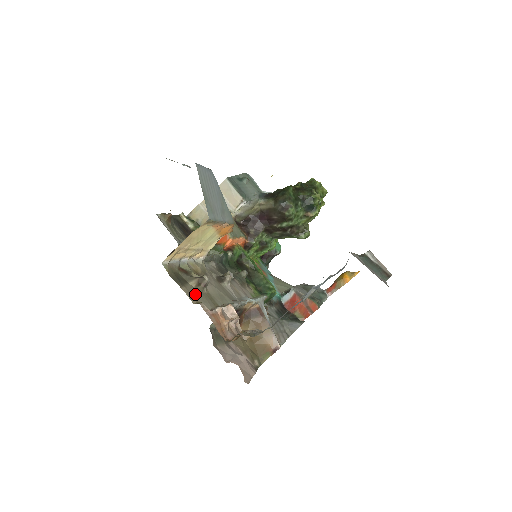
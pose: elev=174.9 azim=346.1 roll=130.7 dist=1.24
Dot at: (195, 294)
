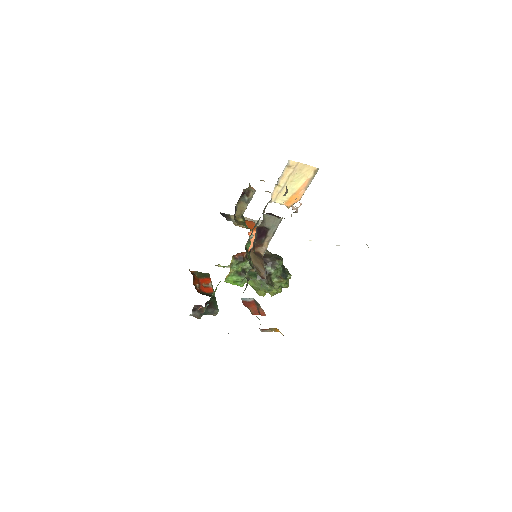
Dot at: occluded
